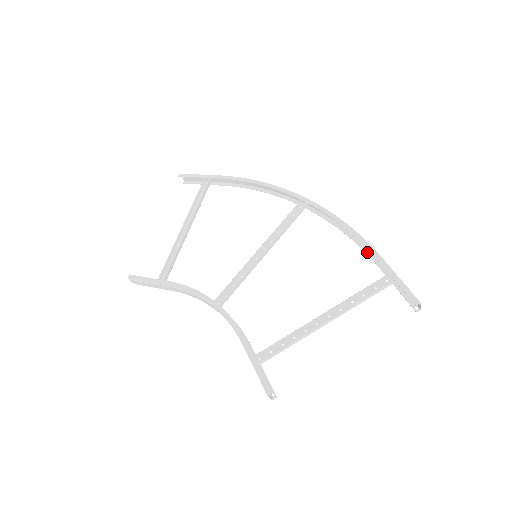
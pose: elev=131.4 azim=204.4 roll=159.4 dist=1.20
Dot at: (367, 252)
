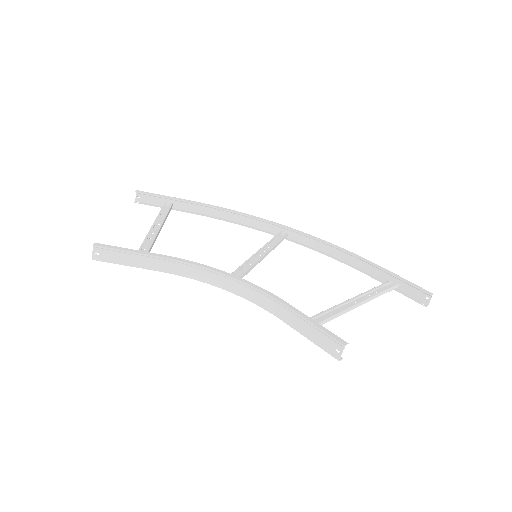
Dot at: (359, 270)
